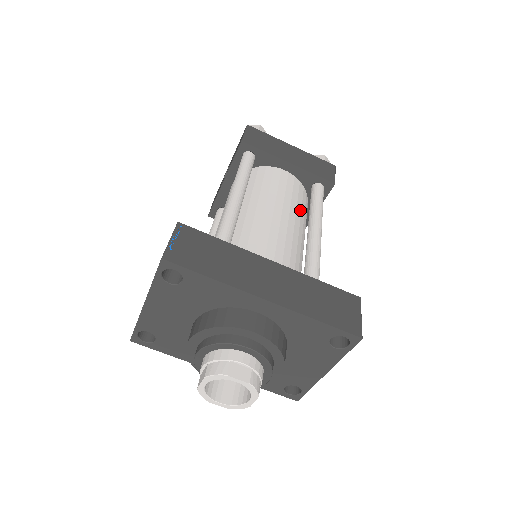
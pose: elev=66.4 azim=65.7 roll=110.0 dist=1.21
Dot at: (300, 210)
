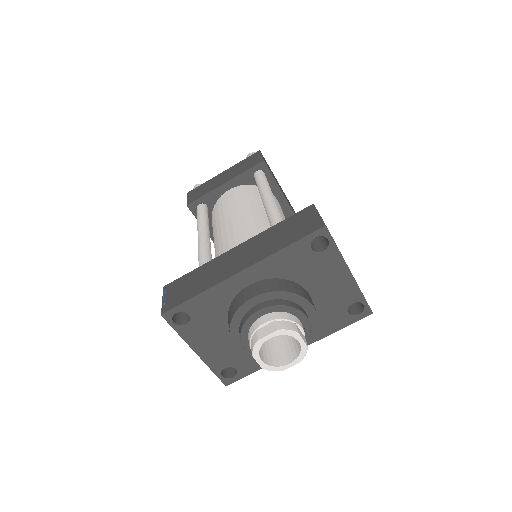
Dot at: (255, 200)
